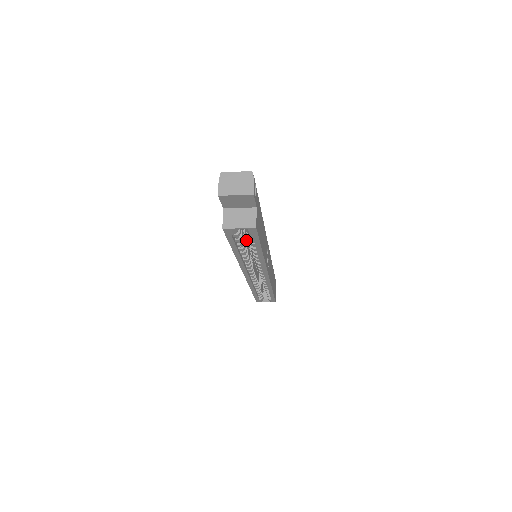
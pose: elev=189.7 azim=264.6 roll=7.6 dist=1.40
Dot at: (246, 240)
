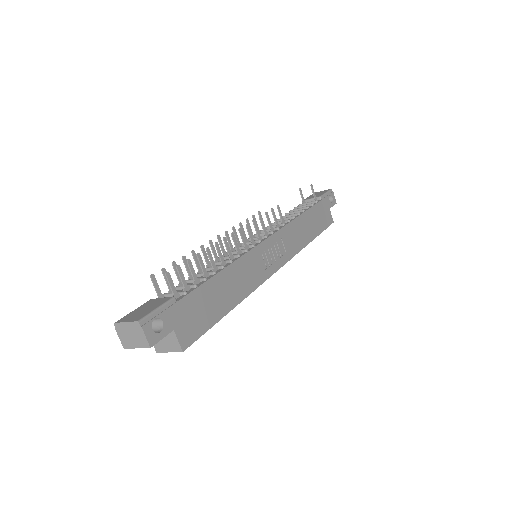
Dot at: occluded
